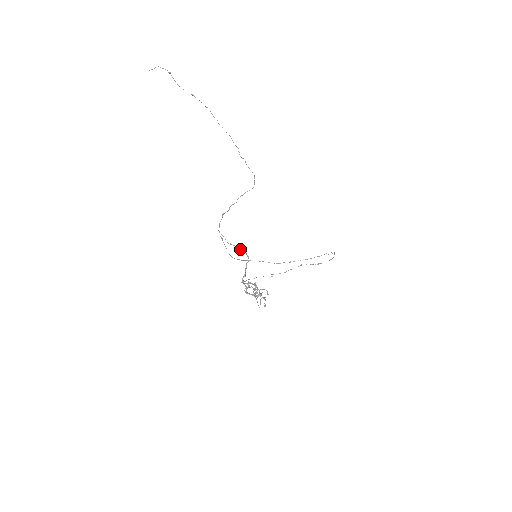
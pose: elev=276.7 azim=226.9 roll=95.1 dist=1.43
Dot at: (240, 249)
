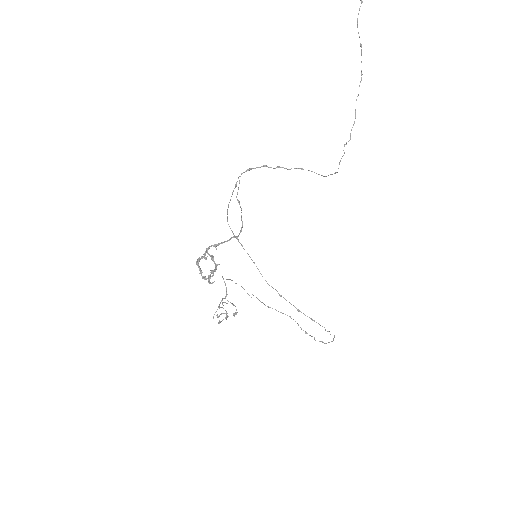
Dot at: occluded
